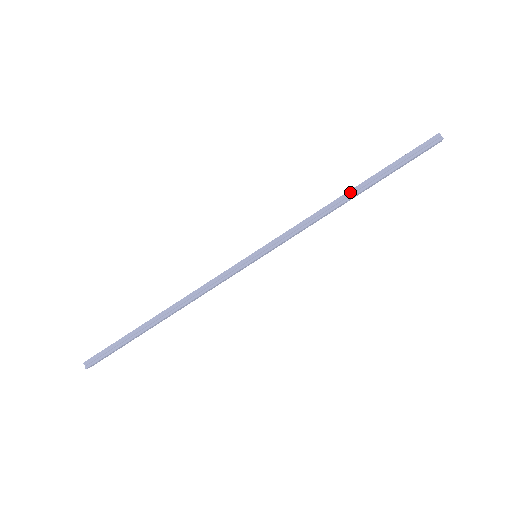
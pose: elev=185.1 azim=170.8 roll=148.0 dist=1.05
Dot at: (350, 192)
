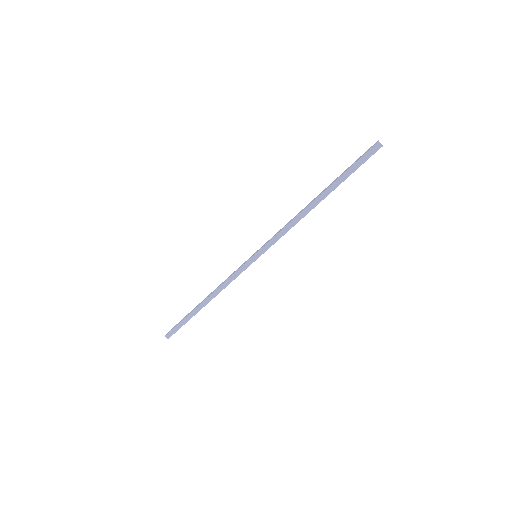
Dot at: (314, 202)
